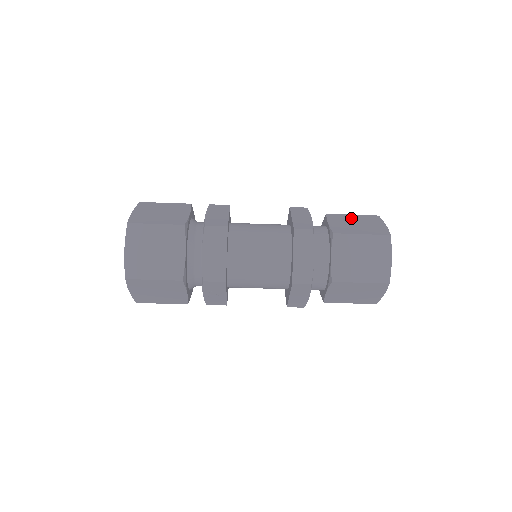
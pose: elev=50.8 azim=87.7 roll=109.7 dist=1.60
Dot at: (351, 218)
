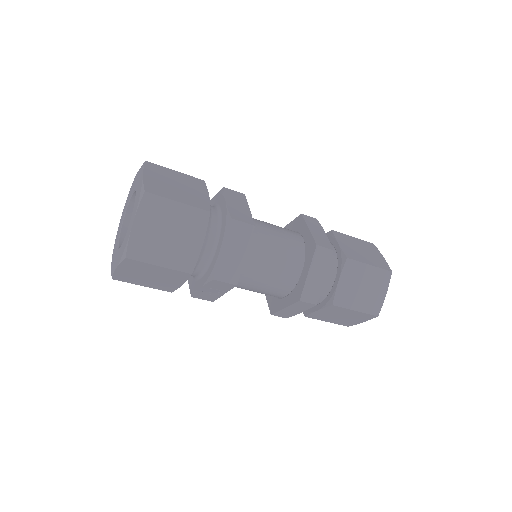
Dot at: (354, 241)
